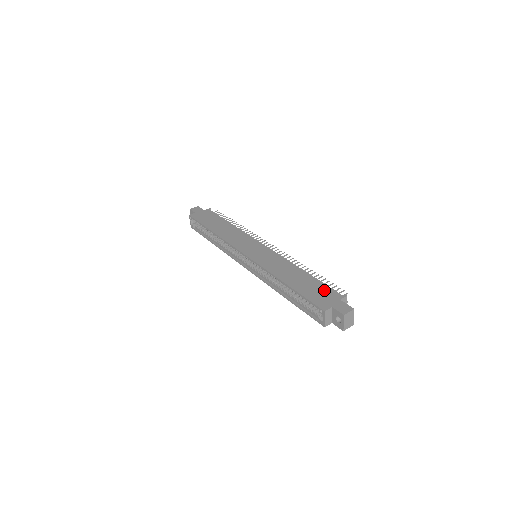
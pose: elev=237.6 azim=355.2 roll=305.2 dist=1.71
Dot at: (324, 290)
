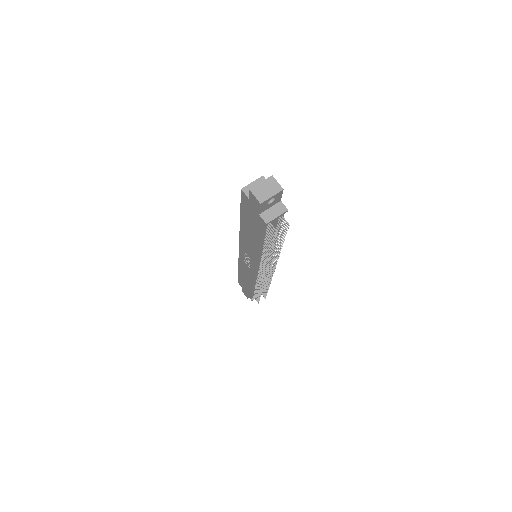
Dot at: occluded
